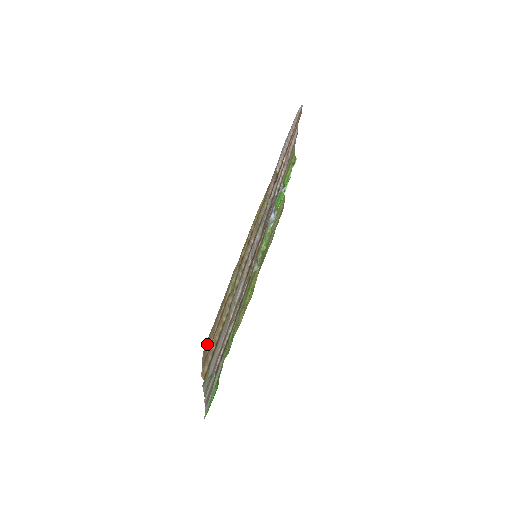
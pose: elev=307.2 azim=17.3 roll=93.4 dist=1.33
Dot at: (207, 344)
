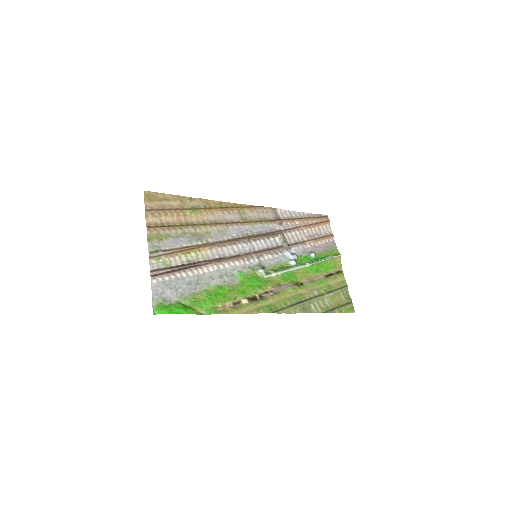
Dot at: (153, 201)
